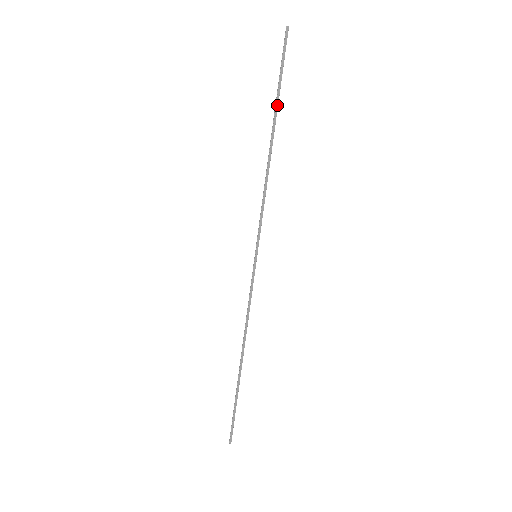
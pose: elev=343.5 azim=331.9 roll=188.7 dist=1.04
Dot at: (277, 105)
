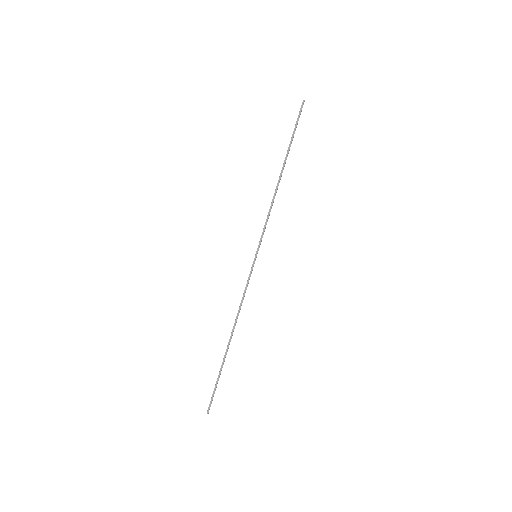
Dot at: (289, 150)
